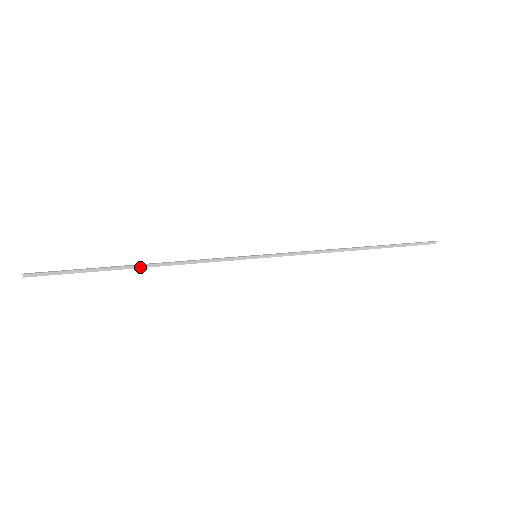
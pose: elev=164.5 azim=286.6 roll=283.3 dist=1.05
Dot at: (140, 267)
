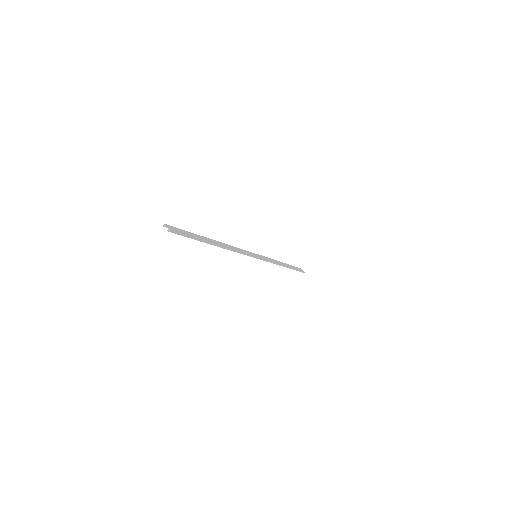
Dot at: occluded
